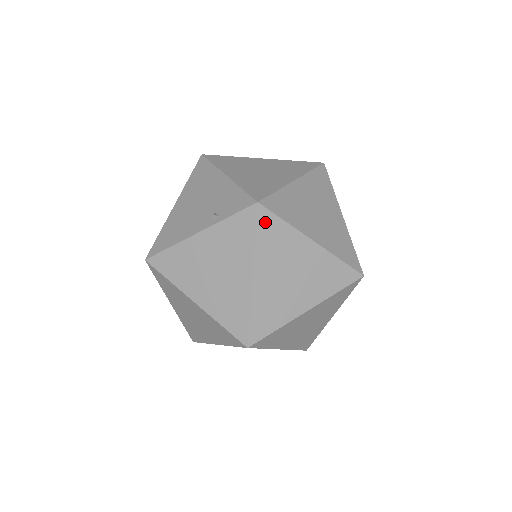
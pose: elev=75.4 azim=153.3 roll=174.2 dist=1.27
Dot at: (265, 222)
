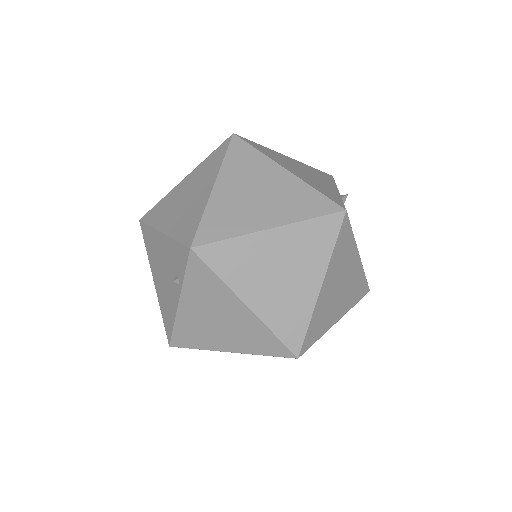
Dot at: (212, 256)
